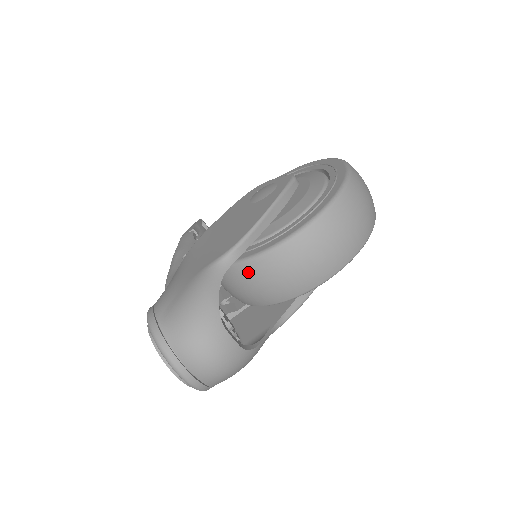
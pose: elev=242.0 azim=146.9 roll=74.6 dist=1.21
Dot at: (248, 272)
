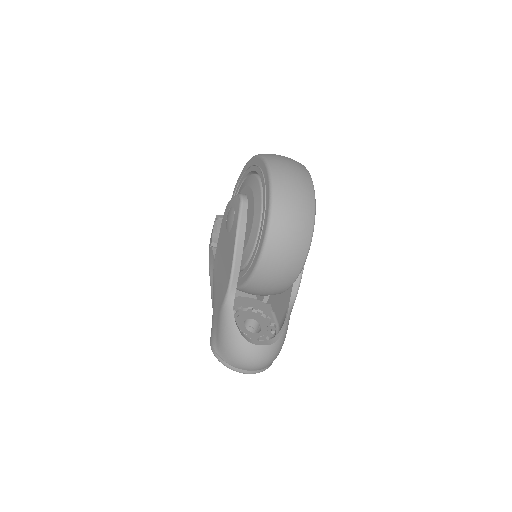
Dot at: (249, 291)
